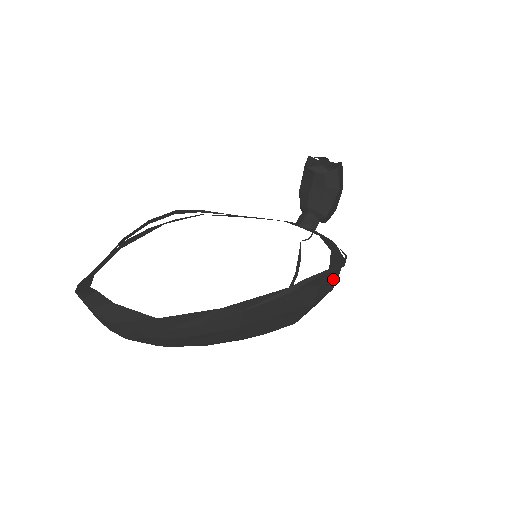
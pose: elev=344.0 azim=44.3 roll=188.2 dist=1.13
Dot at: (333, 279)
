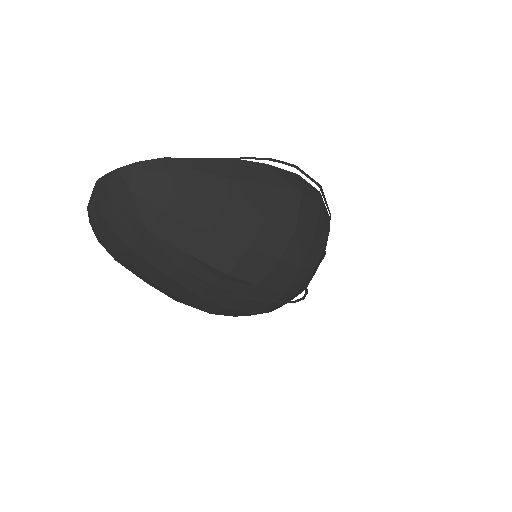
Dot at: (314, 190)
